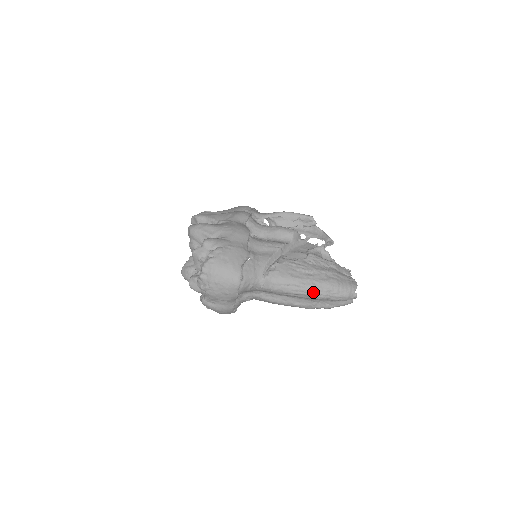
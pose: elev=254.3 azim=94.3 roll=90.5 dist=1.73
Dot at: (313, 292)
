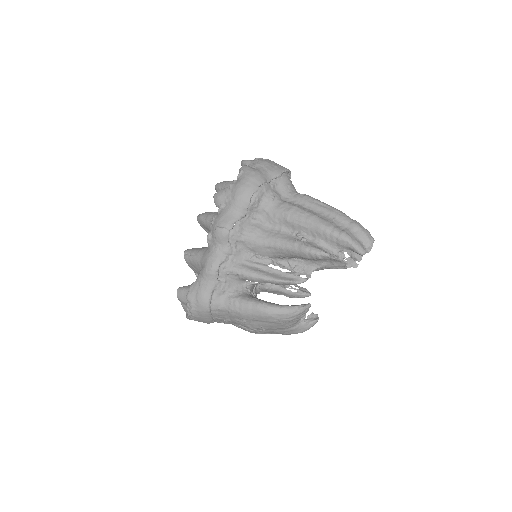
Dot at: (340, 211)
